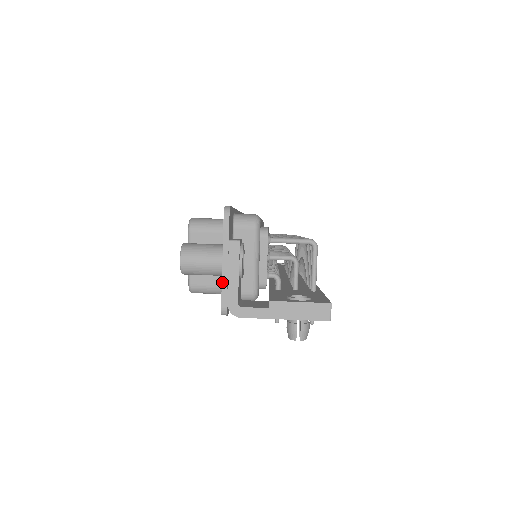
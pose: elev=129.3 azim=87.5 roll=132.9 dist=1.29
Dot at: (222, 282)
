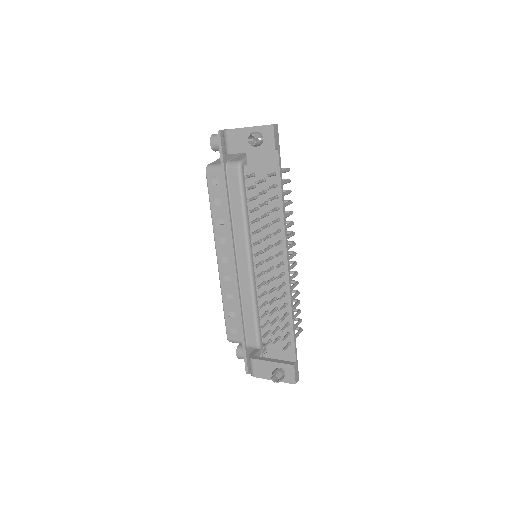
Dot at: occluded
